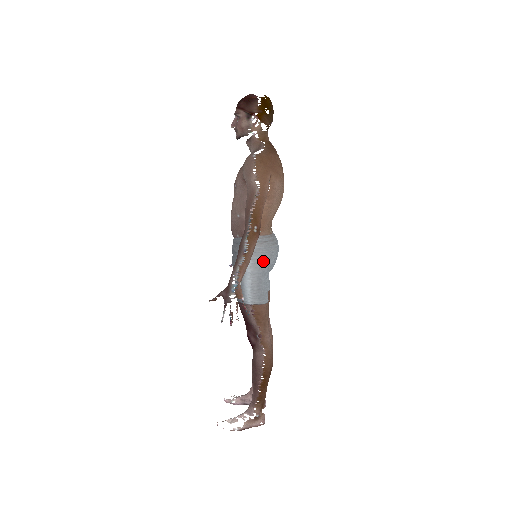
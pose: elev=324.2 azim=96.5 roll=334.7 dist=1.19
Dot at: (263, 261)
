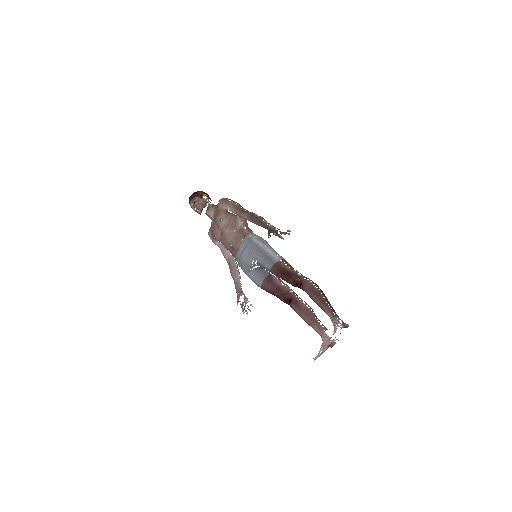
Dot at: (265, 242)
